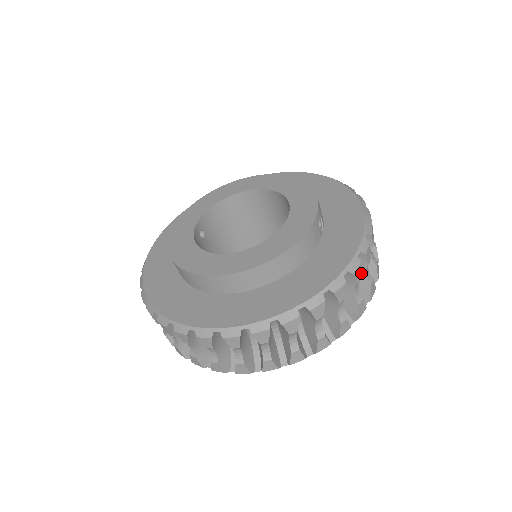
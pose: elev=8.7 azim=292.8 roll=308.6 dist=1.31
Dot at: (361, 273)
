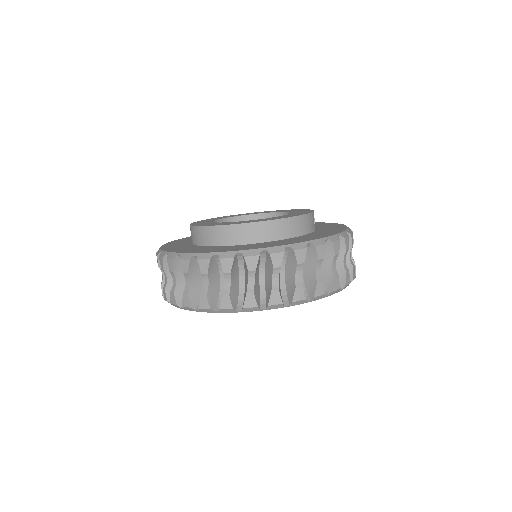
Dot at: occluded
